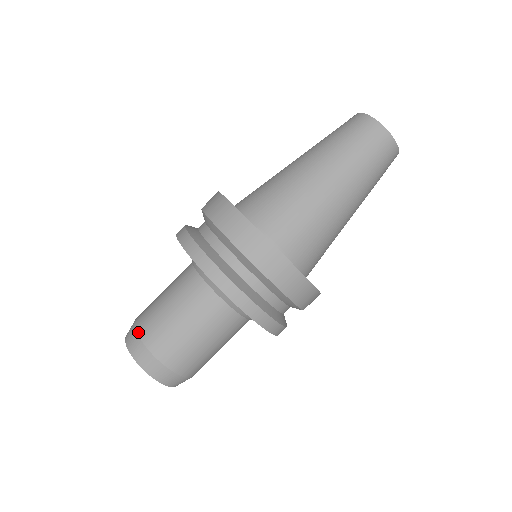
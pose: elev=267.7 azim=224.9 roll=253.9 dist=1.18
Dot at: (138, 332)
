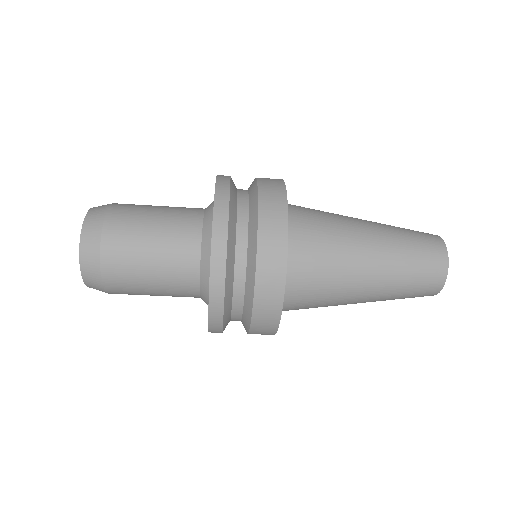
Dot at: (103, 276)
